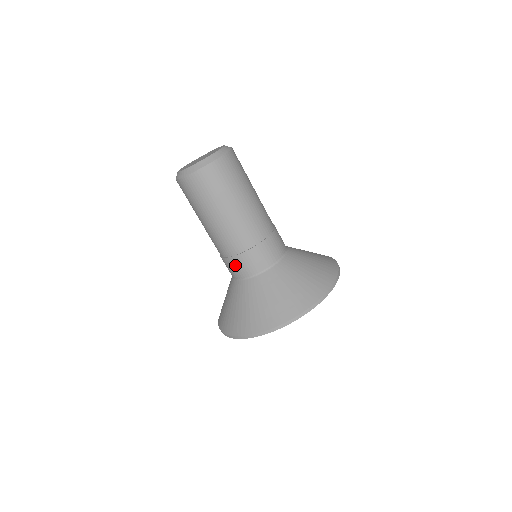
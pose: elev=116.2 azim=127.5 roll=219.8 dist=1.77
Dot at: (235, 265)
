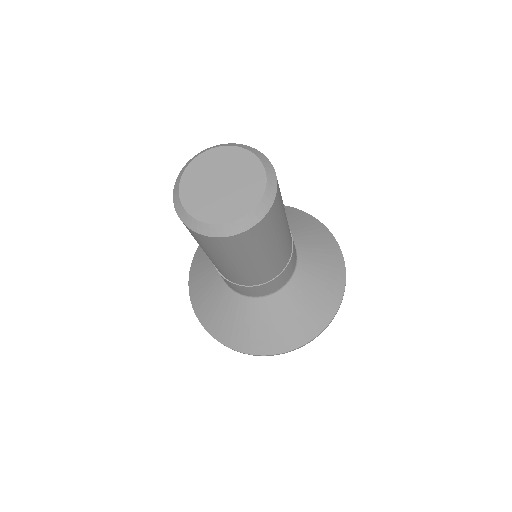
Dot at: (262, 289)
